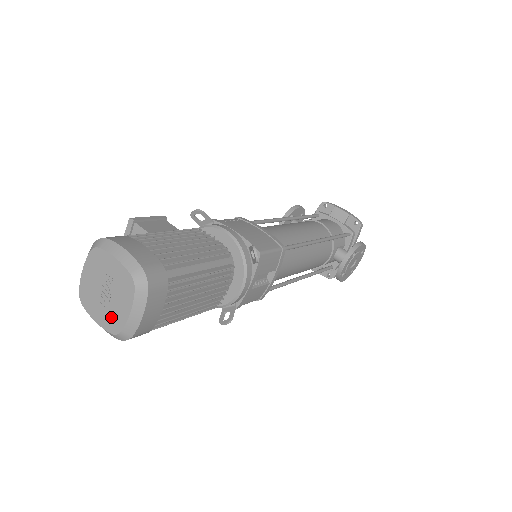
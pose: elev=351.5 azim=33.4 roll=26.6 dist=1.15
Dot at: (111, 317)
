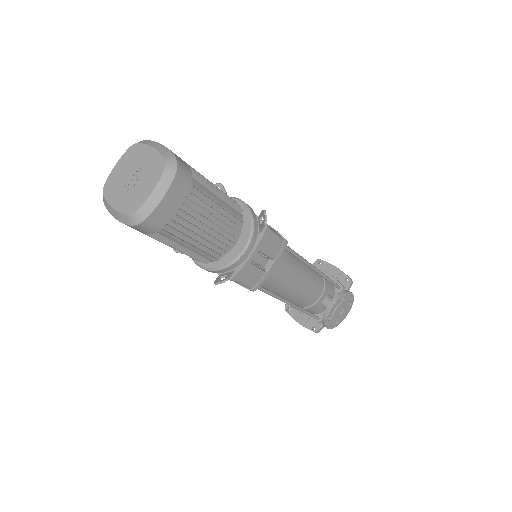
Dot at: (131, 199)
